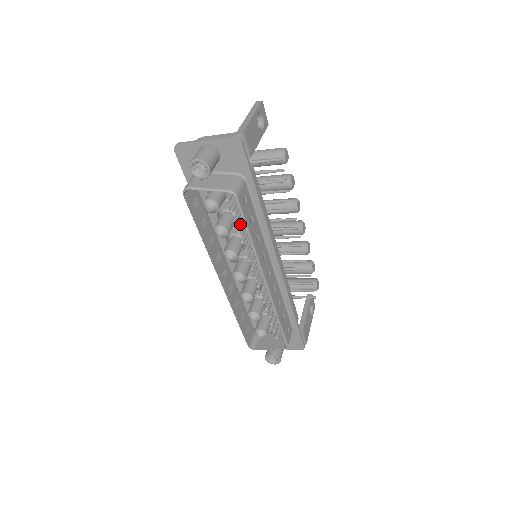
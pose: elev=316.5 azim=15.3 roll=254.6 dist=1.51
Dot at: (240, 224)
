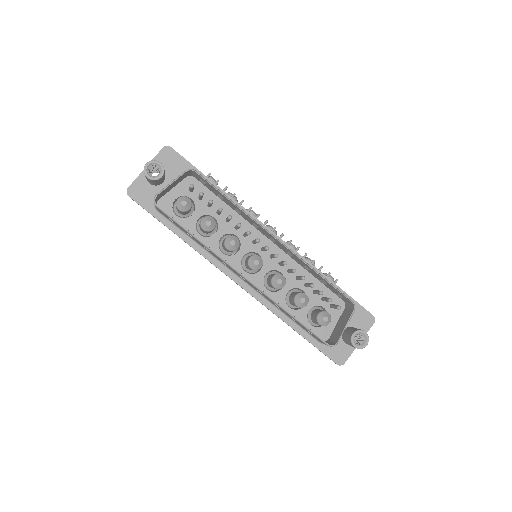
Dot at: (217, 210)
